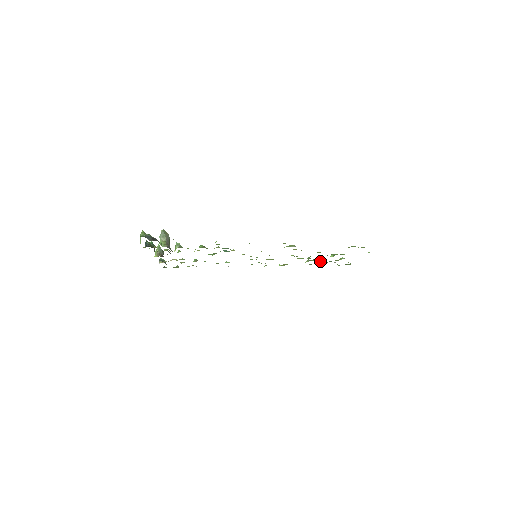
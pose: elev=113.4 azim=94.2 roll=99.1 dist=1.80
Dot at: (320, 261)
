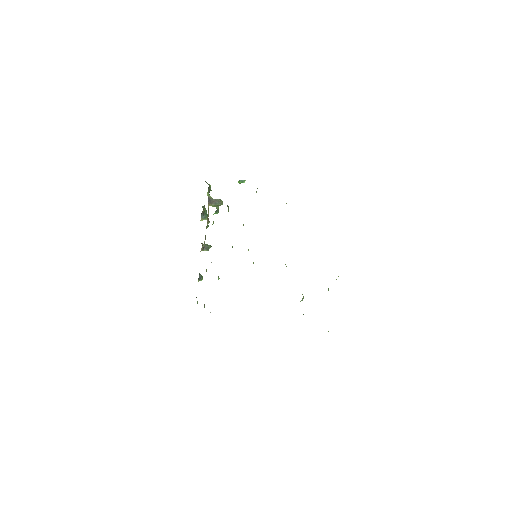
Dot at: occluded
